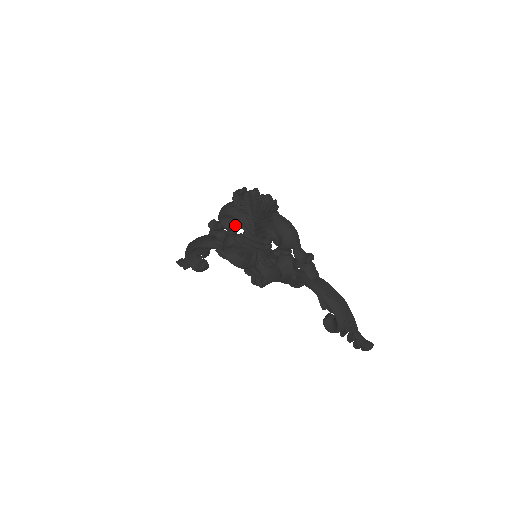
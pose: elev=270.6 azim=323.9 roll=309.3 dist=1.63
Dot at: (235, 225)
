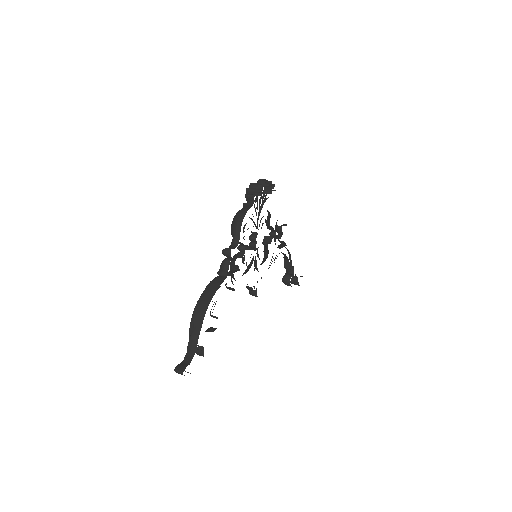
Dot at: (266, 221)
